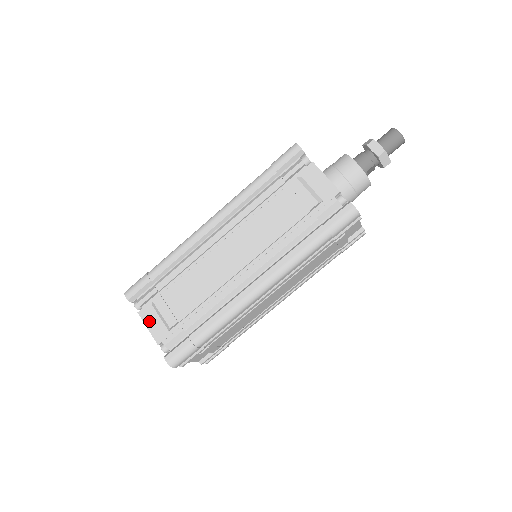
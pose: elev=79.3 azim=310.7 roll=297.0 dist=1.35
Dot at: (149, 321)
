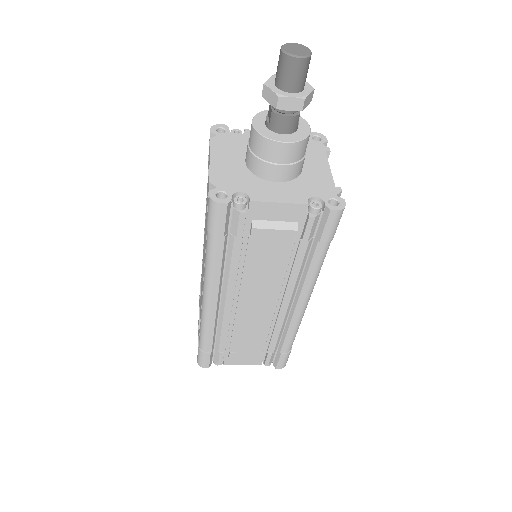
Dot at: (238, 362)
